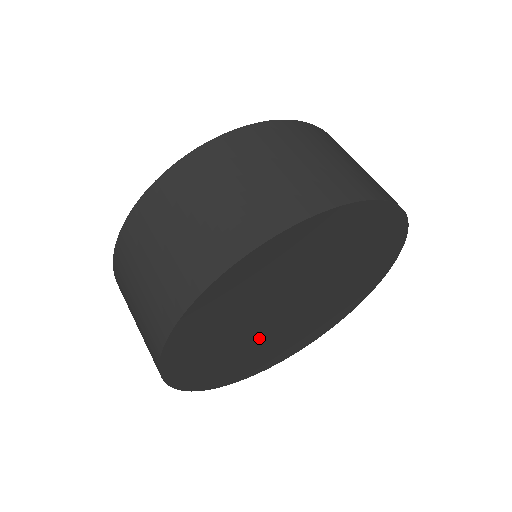
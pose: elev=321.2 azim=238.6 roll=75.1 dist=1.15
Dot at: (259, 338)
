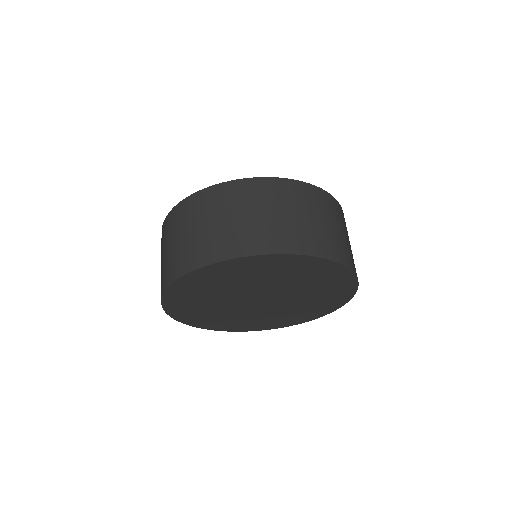
Dot at: (238, 310)
